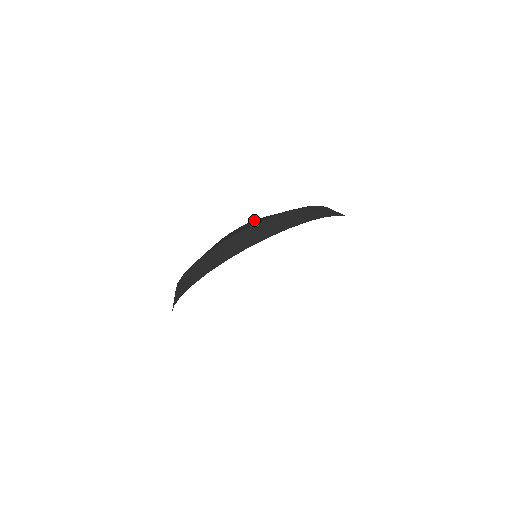
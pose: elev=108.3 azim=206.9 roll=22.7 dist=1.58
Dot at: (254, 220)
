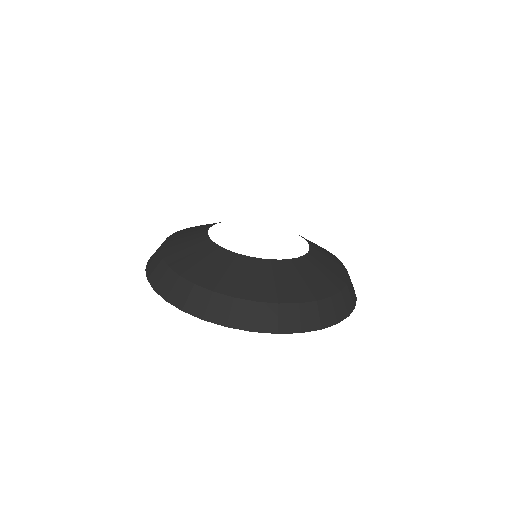
Dot at: (289, 260)
